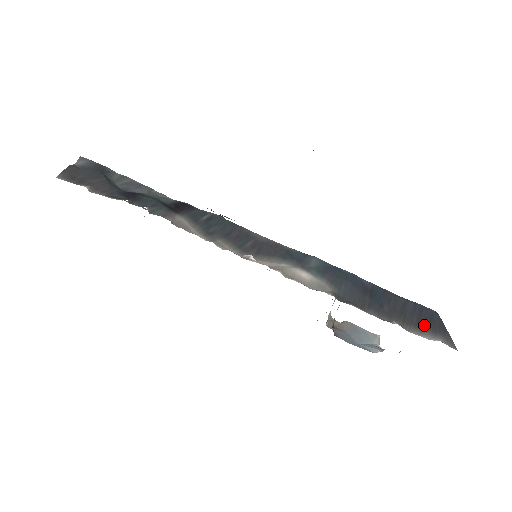
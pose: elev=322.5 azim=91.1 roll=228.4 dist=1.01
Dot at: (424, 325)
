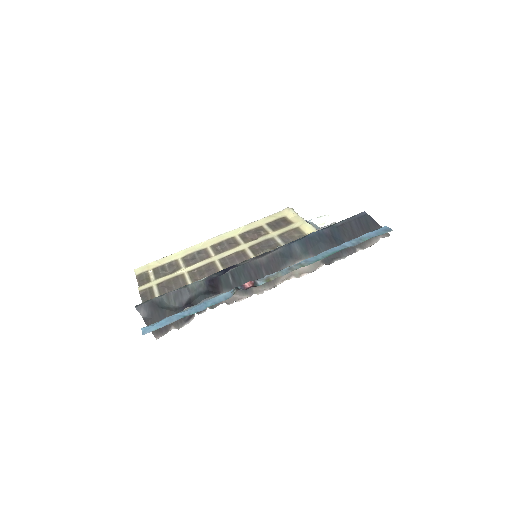
Dot at: occluded
